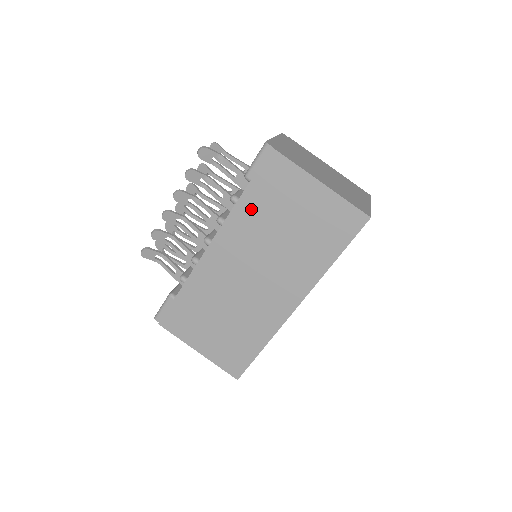
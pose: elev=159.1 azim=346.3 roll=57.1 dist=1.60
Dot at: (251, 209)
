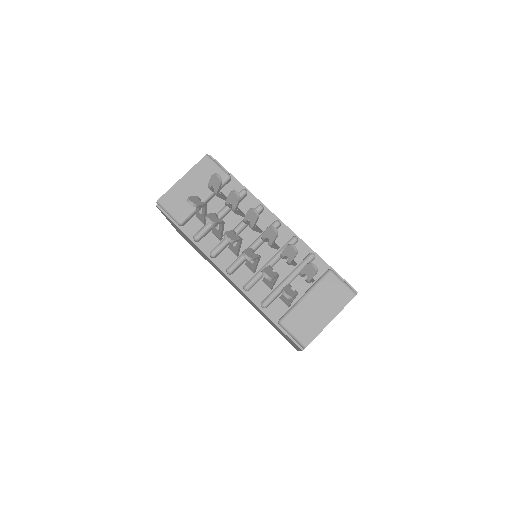
Dot at: (263, 313)
